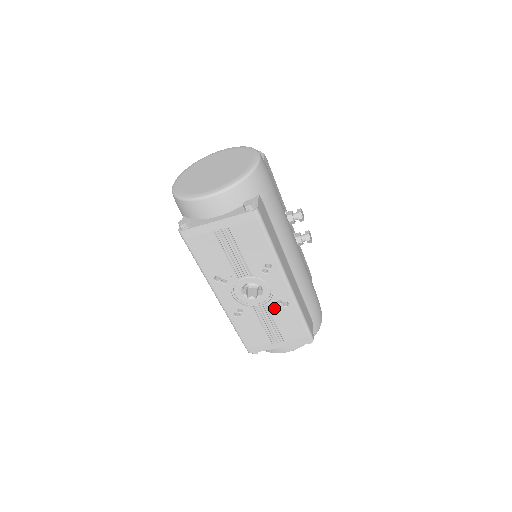
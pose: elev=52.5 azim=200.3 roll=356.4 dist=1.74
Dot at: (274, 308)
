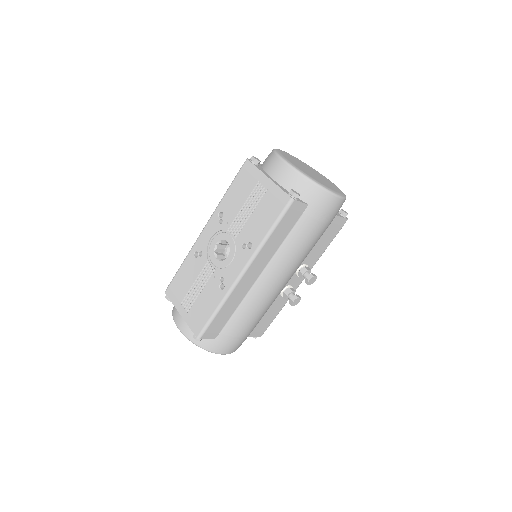
Dot at: (215, 280)
